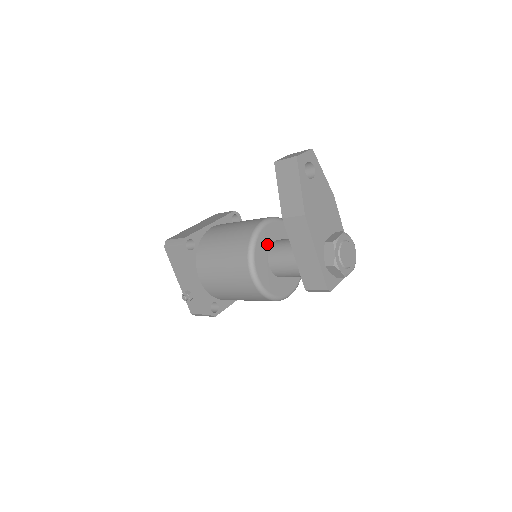
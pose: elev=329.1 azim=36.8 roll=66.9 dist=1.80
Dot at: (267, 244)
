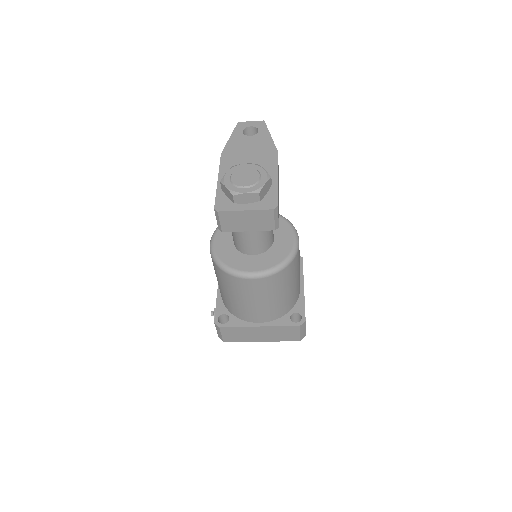
Dot at: occluded
